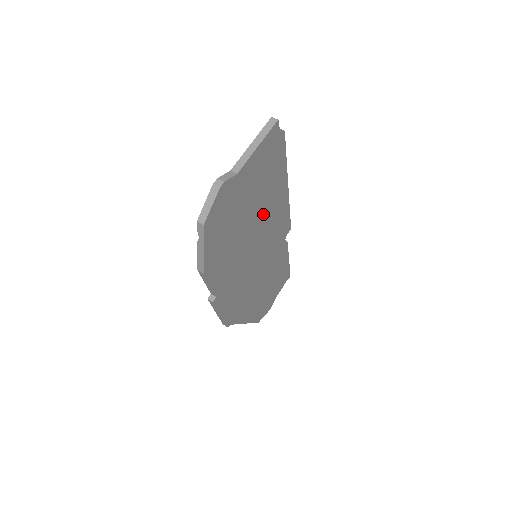
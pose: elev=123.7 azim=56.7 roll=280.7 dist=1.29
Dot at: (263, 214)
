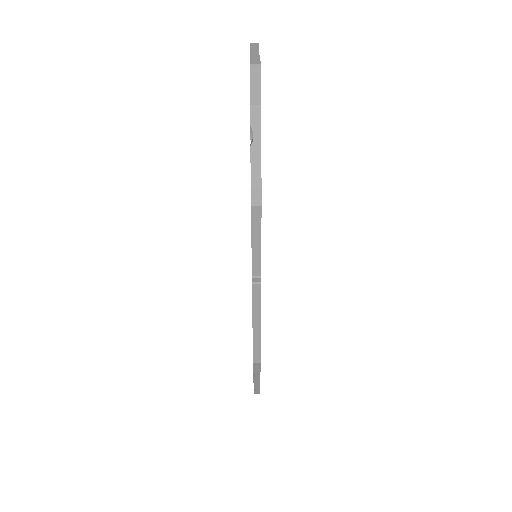
Dot at: occluded
